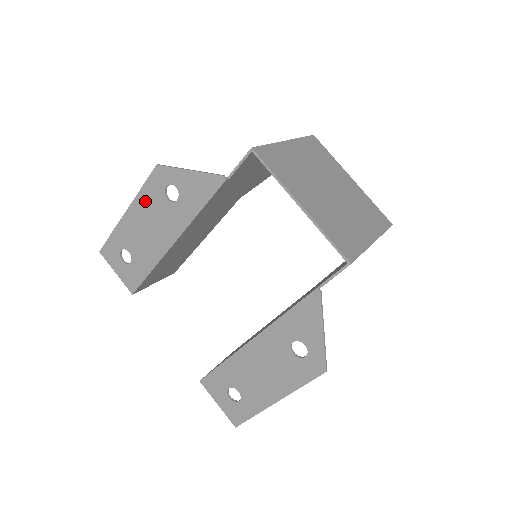
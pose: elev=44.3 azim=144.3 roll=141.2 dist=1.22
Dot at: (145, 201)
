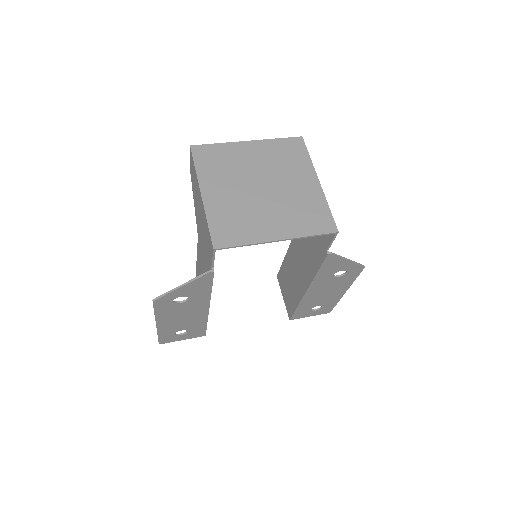
Dot at: (165, 314)
